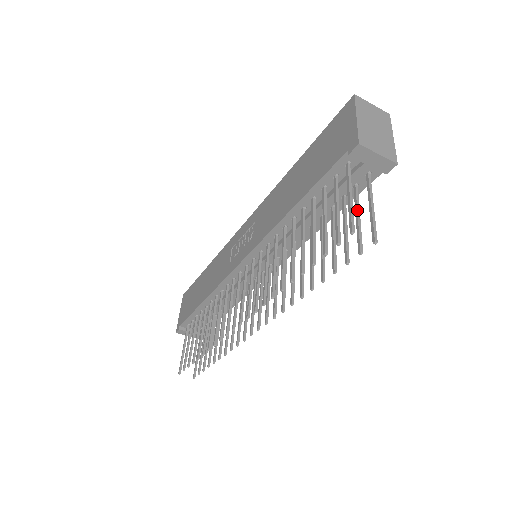
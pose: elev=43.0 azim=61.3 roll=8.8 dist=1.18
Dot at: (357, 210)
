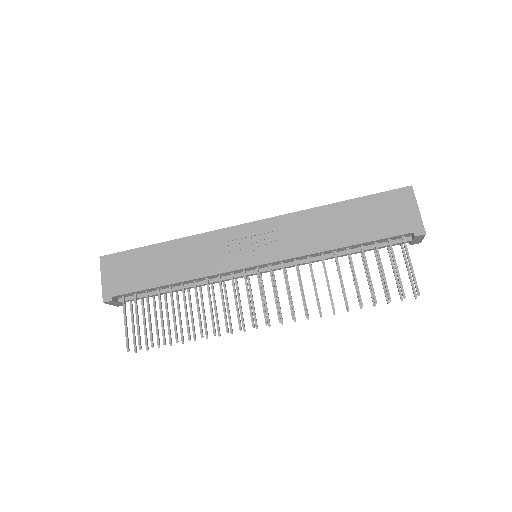
Dot at: (394, 266)
